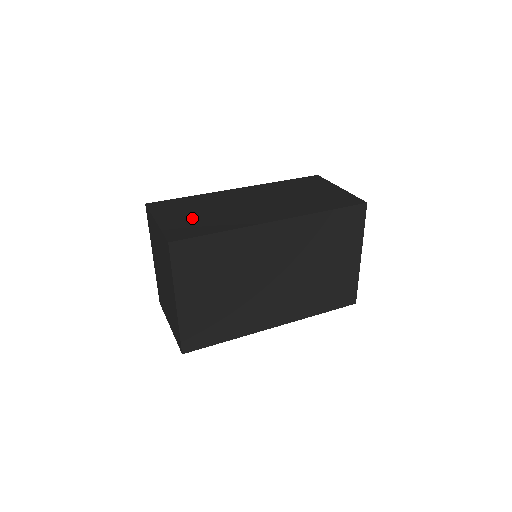
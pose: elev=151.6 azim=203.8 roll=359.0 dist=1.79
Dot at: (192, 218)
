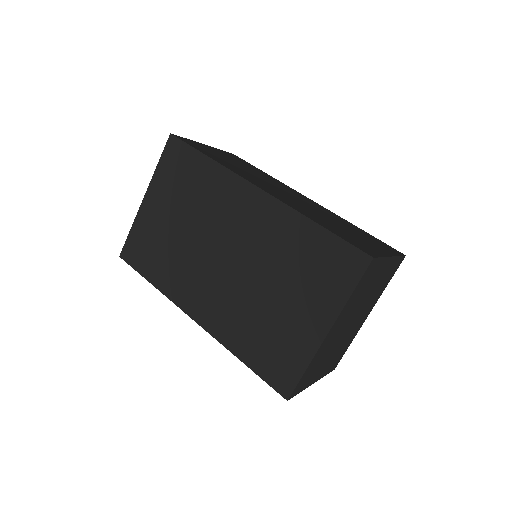
Dot at: (224, 157)
